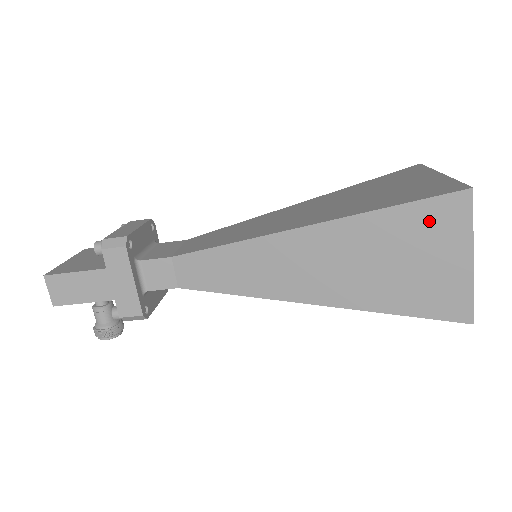
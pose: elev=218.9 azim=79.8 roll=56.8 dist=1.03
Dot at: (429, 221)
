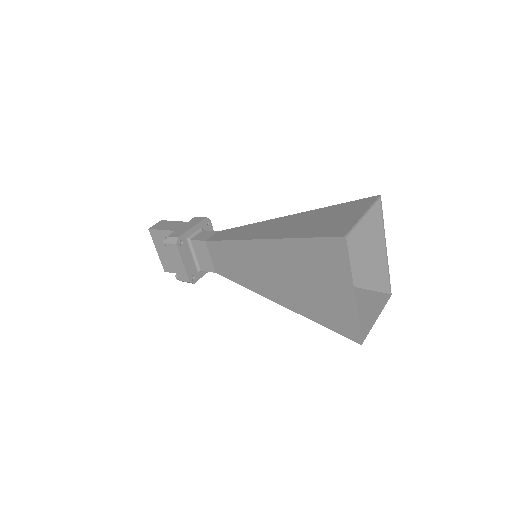
Dot at: occluded
